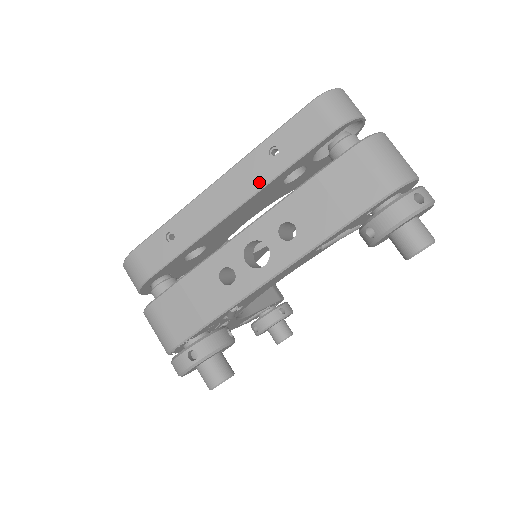
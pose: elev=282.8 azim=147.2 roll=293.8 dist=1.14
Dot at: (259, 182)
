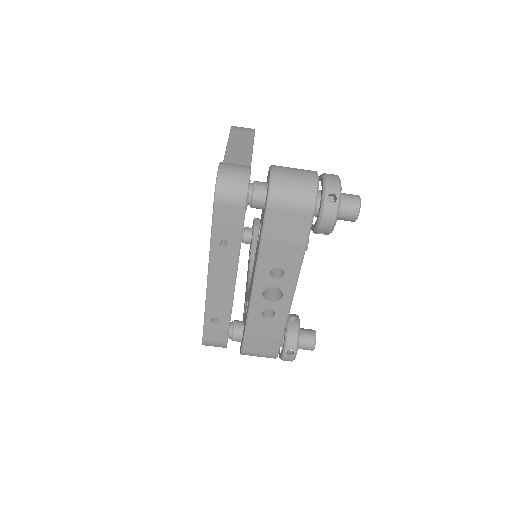
Dot at: (233, 262)
